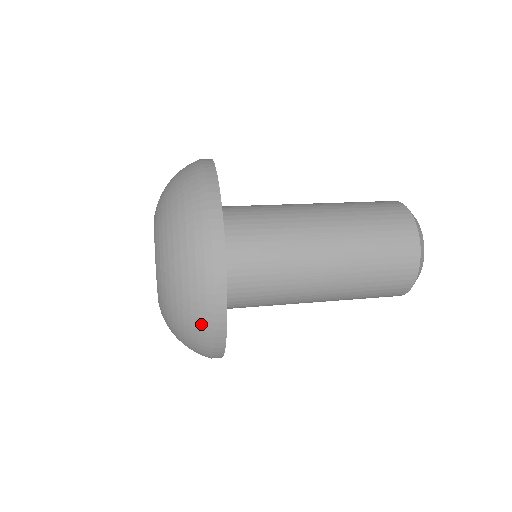
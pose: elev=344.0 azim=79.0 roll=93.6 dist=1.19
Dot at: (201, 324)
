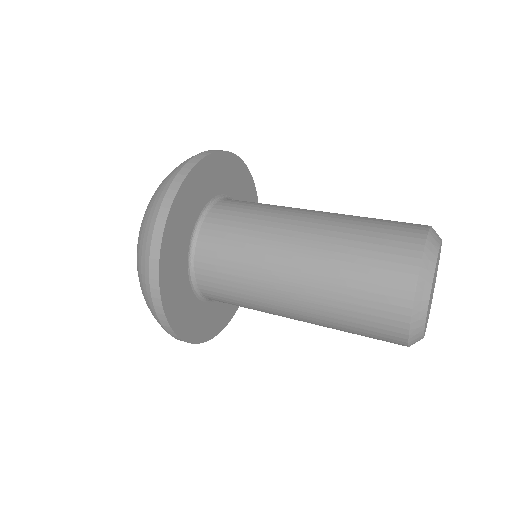
Dot at: (148, 303)
